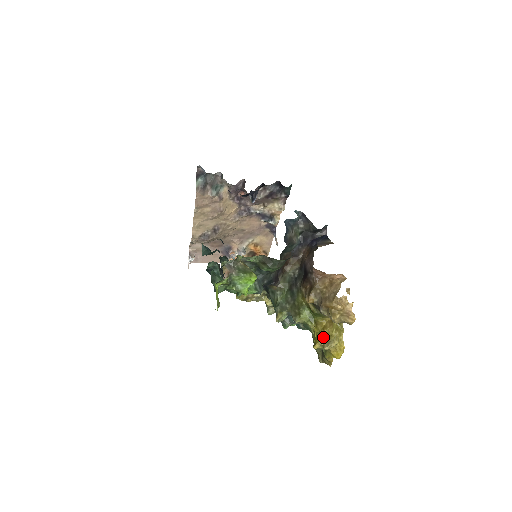
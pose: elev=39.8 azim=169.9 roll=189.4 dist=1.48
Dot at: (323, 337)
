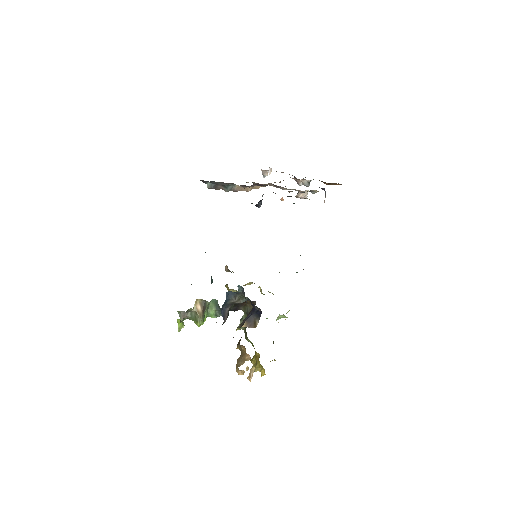
Dot at: (254, 361)
